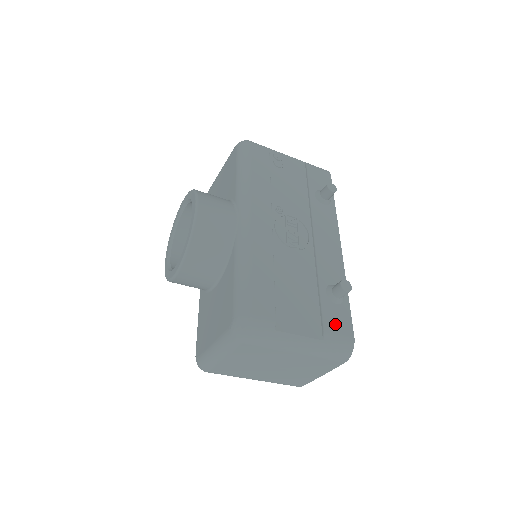
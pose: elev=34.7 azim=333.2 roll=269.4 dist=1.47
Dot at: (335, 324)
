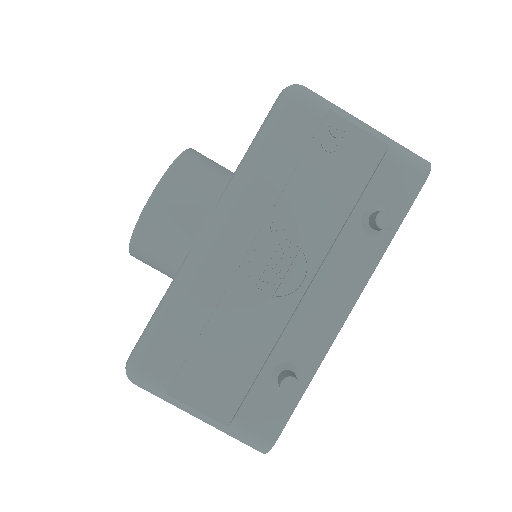
Dot at: (258, 416)
